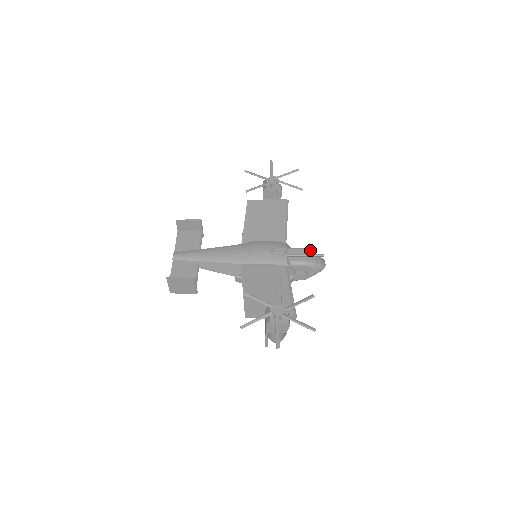
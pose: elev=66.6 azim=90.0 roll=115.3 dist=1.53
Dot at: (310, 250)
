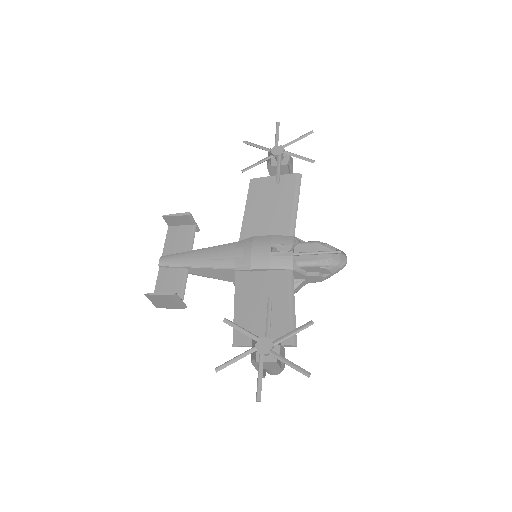
Dot at: (325, 244)
